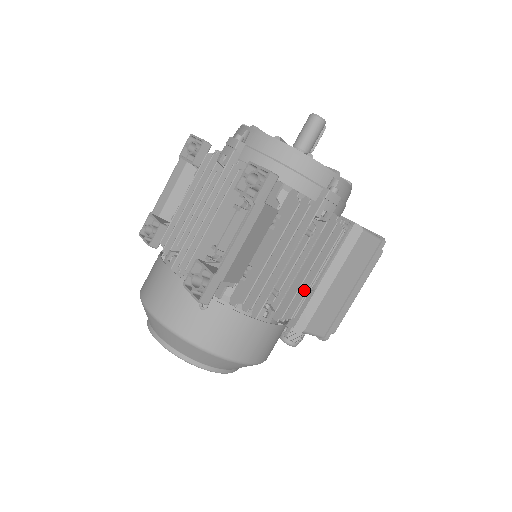
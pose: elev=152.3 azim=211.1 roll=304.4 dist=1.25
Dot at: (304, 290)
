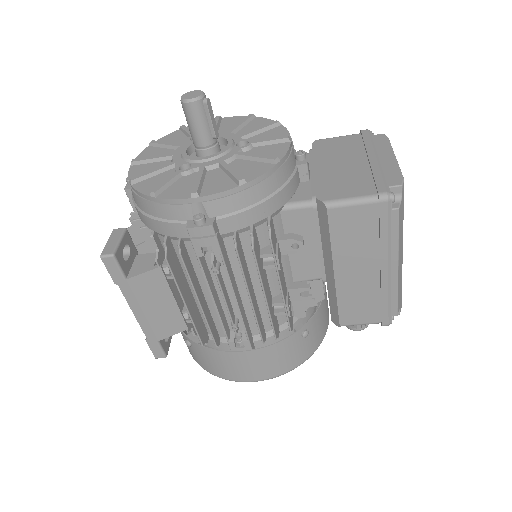
Dot at: (268, 312)
